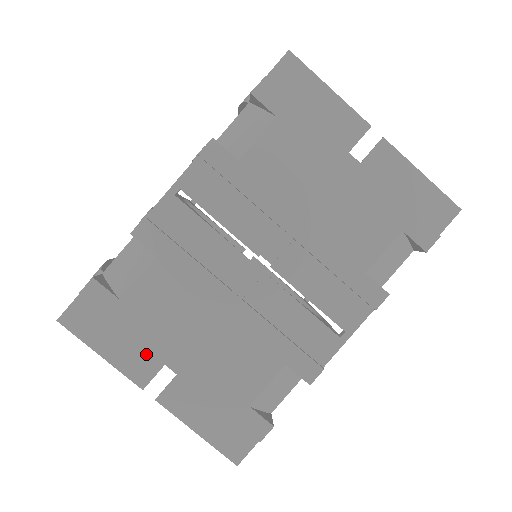
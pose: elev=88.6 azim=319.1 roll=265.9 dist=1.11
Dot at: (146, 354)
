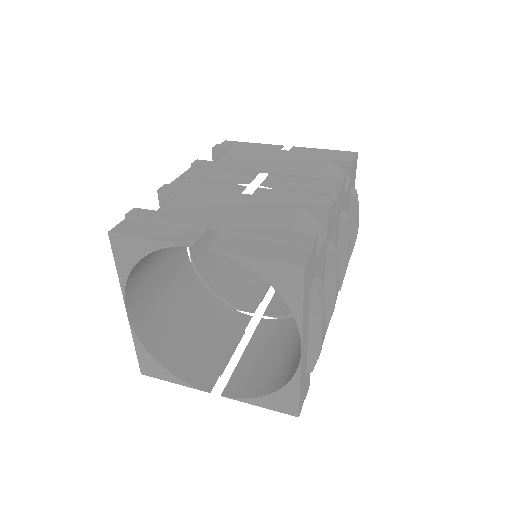
Dot at: (188, 231)
